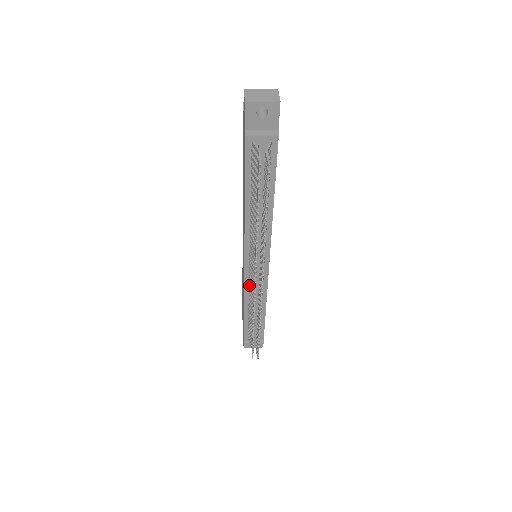
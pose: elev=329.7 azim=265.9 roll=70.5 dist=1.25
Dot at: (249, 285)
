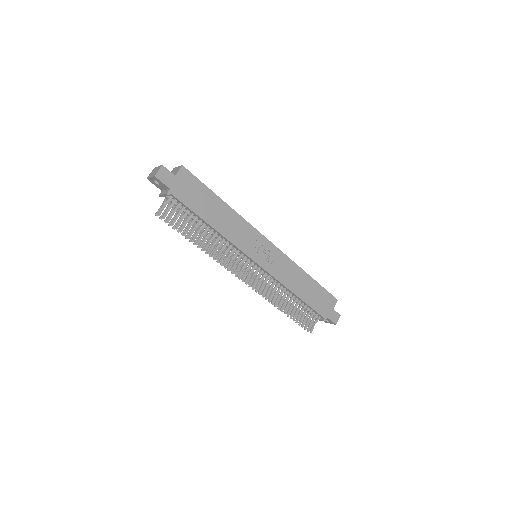
Dot at: occluded
